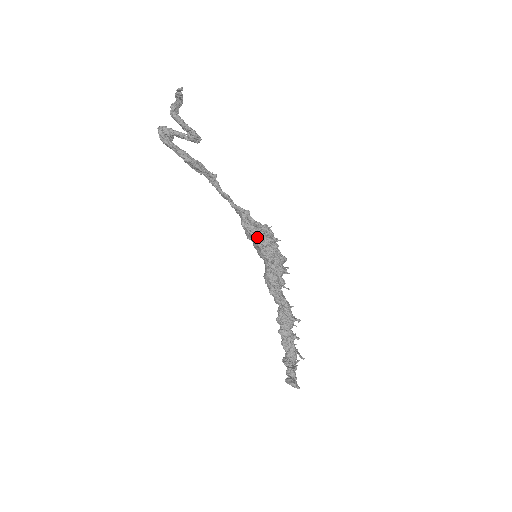
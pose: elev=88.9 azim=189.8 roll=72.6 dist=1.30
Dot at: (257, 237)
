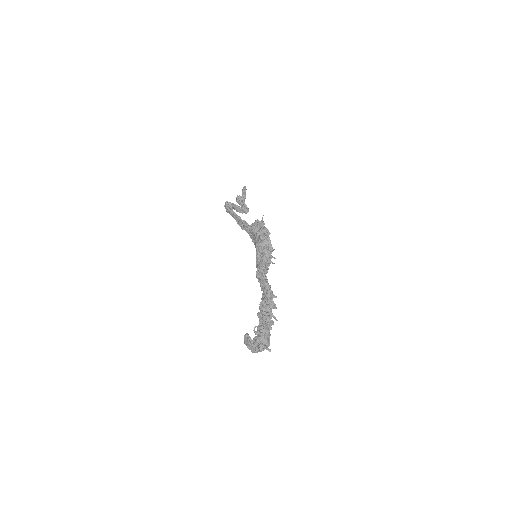
Dot at: (255, 230)
